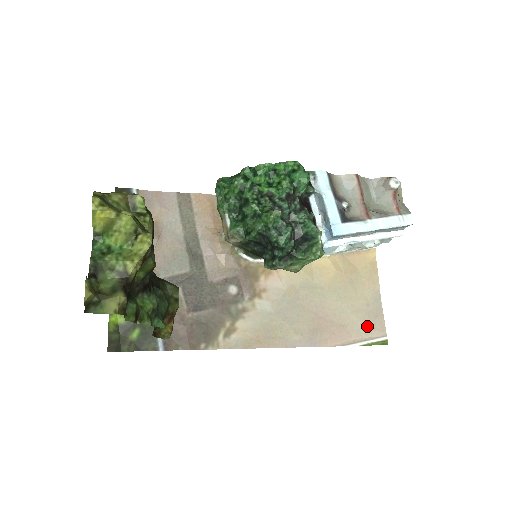
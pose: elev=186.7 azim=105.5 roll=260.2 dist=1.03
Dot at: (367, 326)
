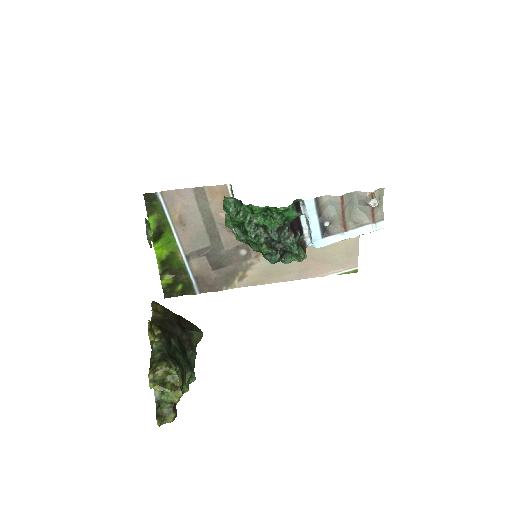
Dot at: (344, 262)
